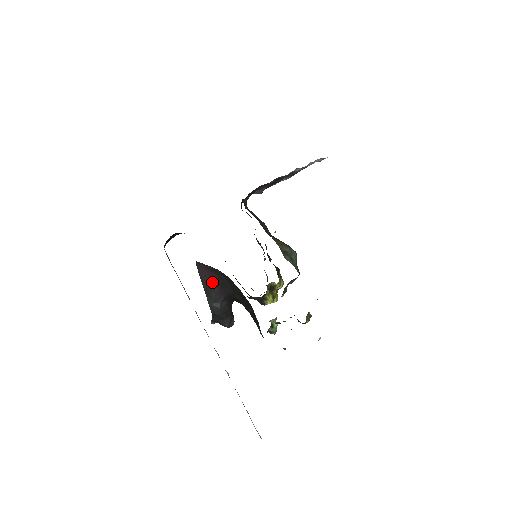
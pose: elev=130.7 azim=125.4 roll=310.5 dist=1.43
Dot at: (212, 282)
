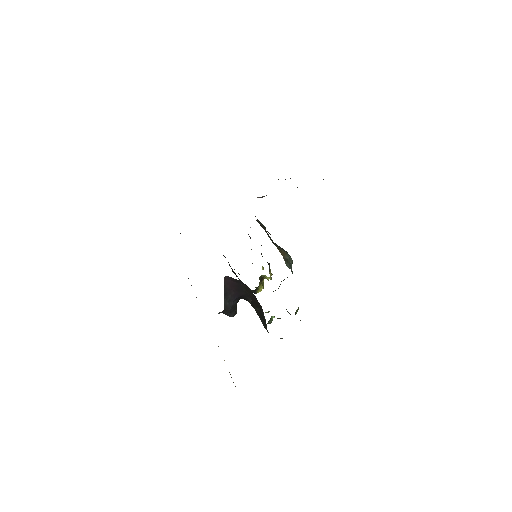
Dot at: (231, 288)
